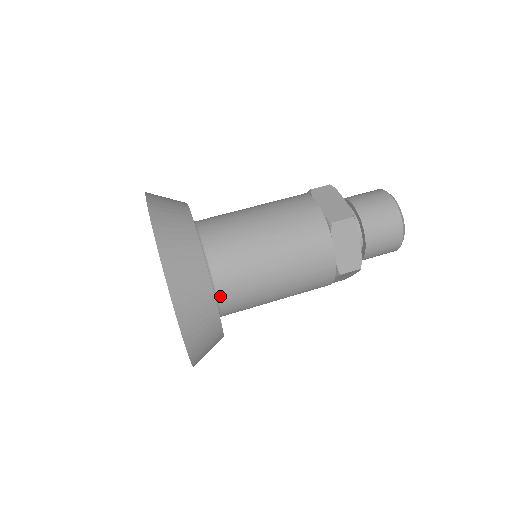
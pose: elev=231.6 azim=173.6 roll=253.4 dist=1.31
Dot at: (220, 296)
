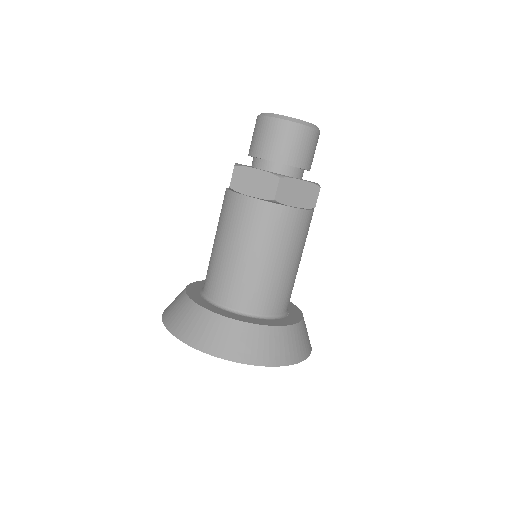
Dot at: (278, 313)
